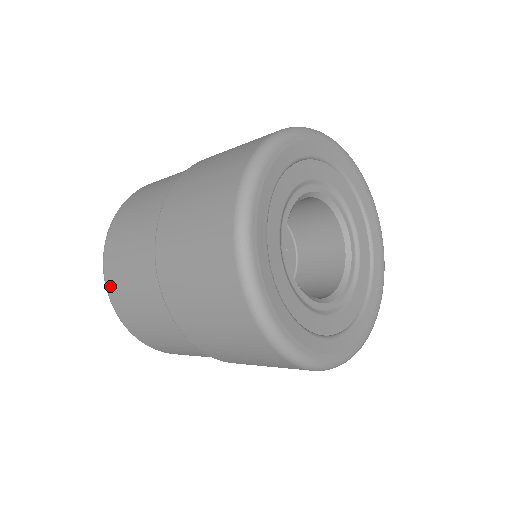
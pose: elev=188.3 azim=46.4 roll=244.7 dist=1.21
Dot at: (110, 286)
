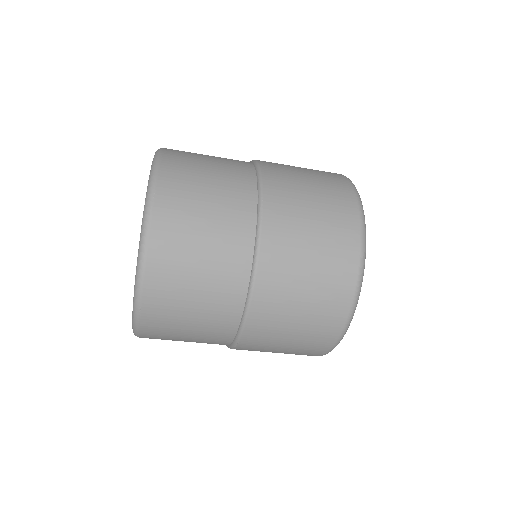
Dot at: (150, 302)
